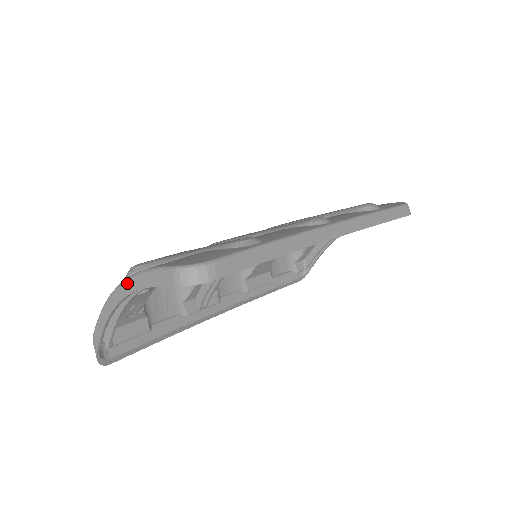
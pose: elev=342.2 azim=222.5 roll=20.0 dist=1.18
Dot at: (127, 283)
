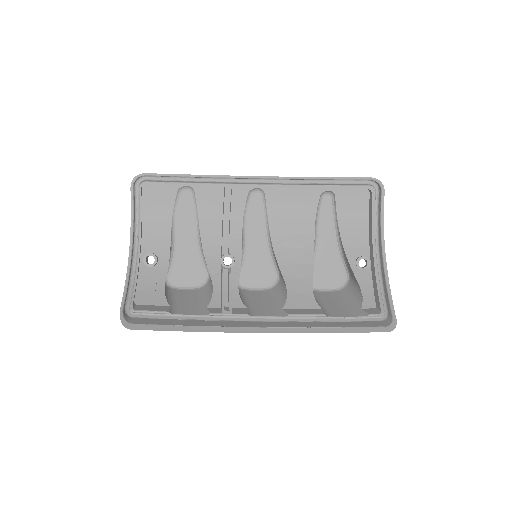
Dot at: (133, 235)
